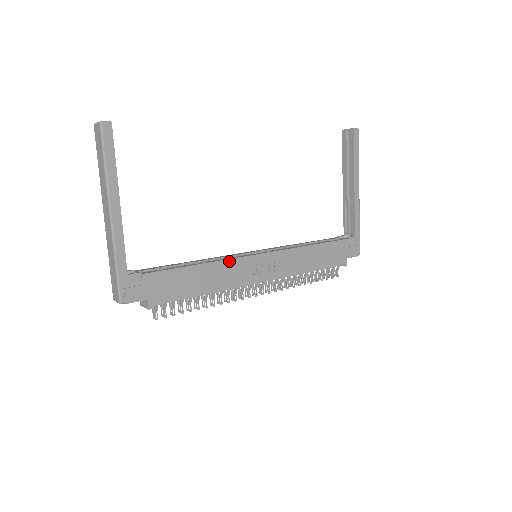
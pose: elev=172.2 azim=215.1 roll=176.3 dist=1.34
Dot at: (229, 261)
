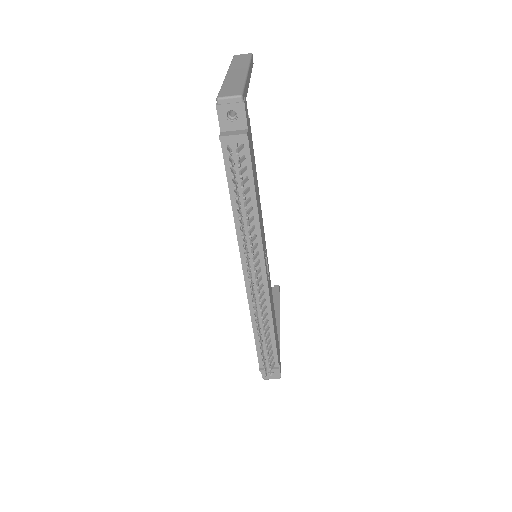
Dot at: occluded
